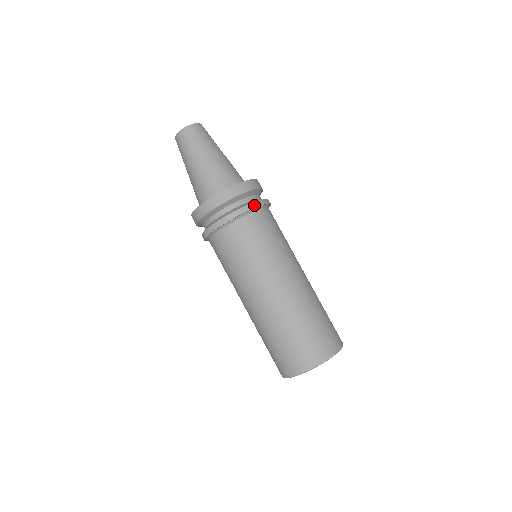
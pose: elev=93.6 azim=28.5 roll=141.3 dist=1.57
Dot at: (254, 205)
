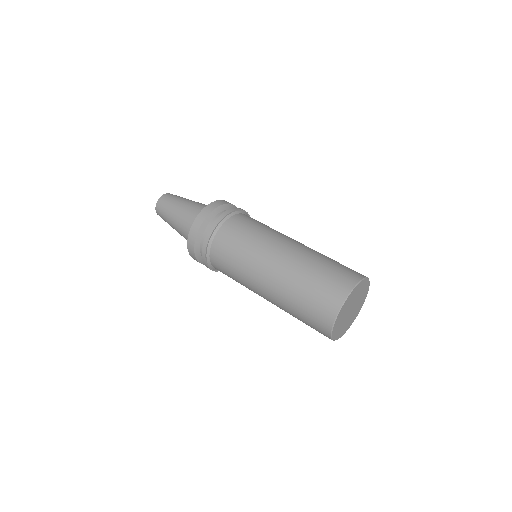
Dot at: (248, 214)
